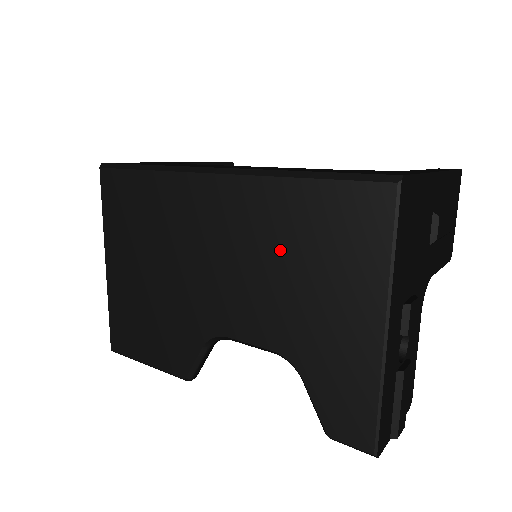
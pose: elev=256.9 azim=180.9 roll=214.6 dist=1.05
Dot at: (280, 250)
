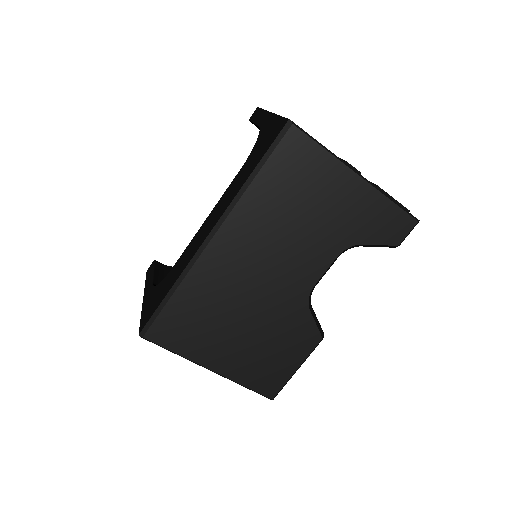
Dot at: (285, 217)
